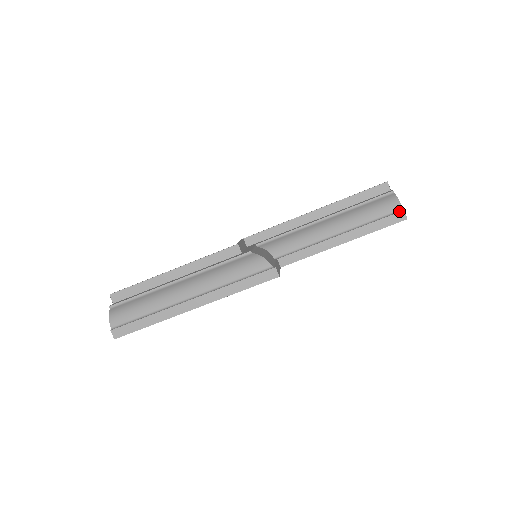
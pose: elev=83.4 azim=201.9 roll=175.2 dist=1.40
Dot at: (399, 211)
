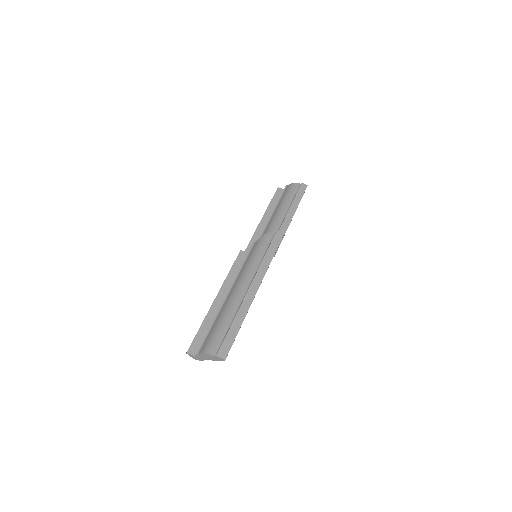
Dot at: (300, 185)
